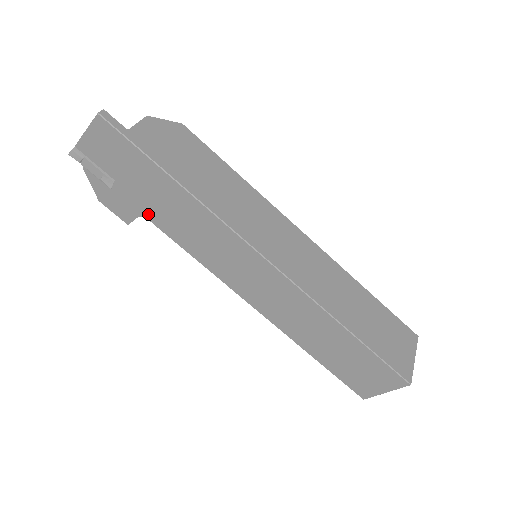
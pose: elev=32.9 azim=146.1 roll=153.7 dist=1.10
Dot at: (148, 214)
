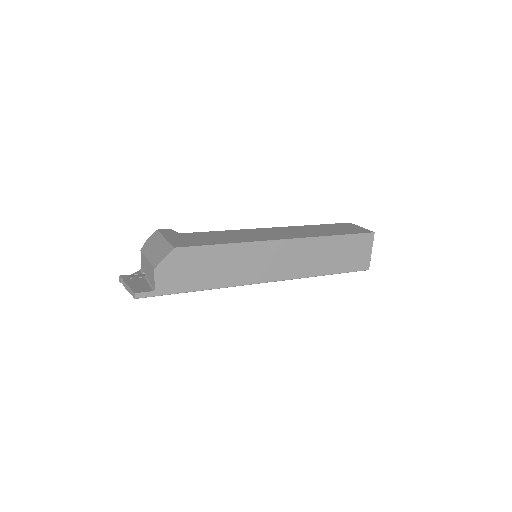
Dot at: occluded
